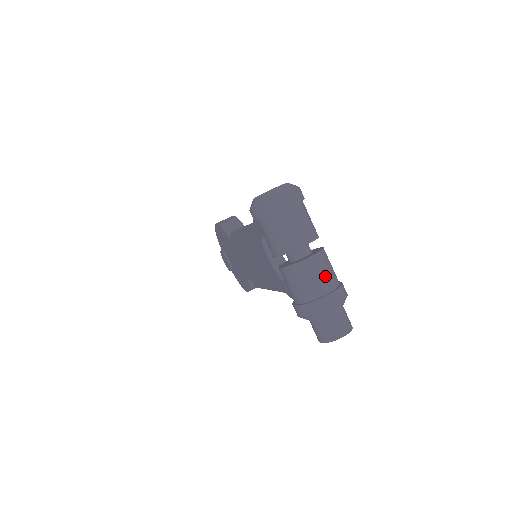
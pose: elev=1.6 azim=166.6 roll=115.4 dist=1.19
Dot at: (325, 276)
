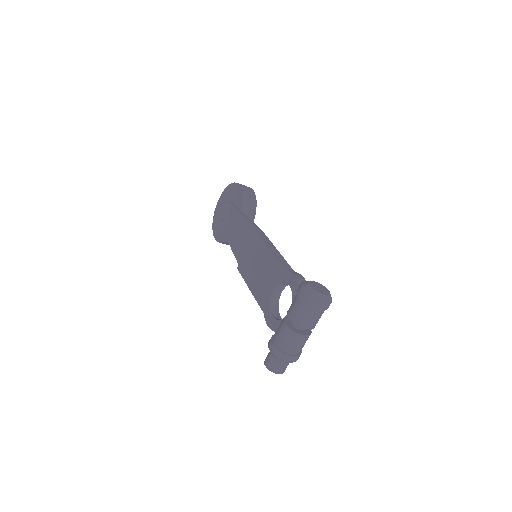
Dot at: (301, 347)
